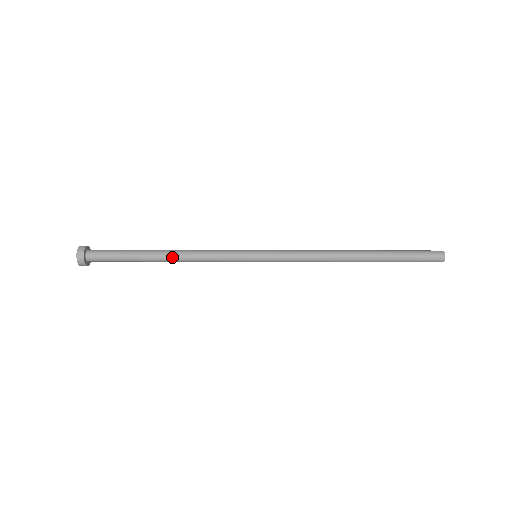
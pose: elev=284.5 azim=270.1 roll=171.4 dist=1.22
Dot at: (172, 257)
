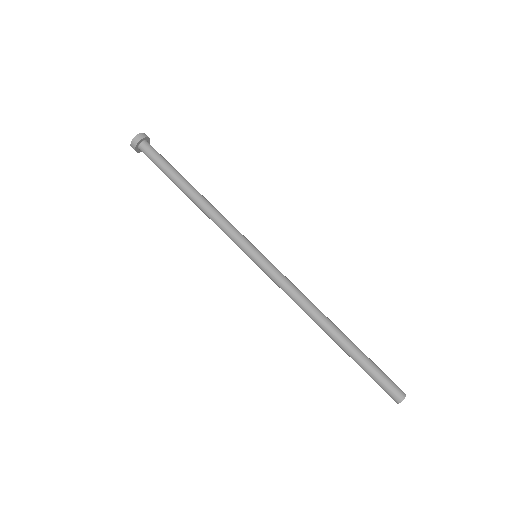
Dot at: (197, 198)
